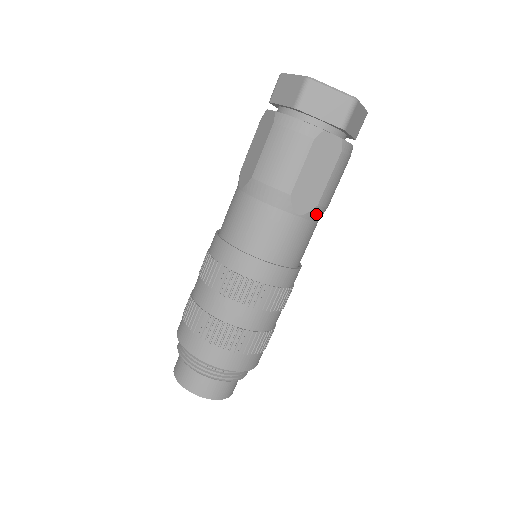
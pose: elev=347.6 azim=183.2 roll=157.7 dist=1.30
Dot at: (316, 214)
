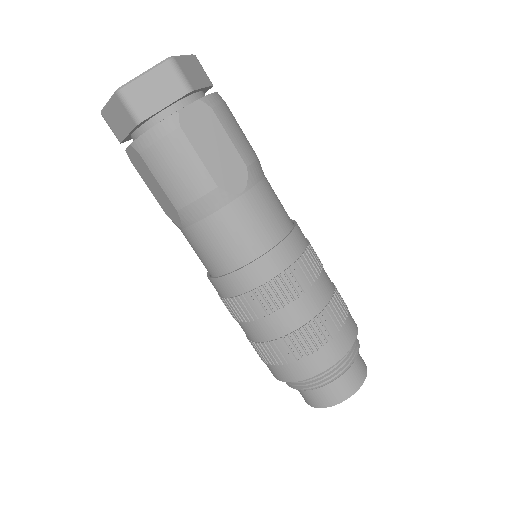
Dot at: (255, 174)
